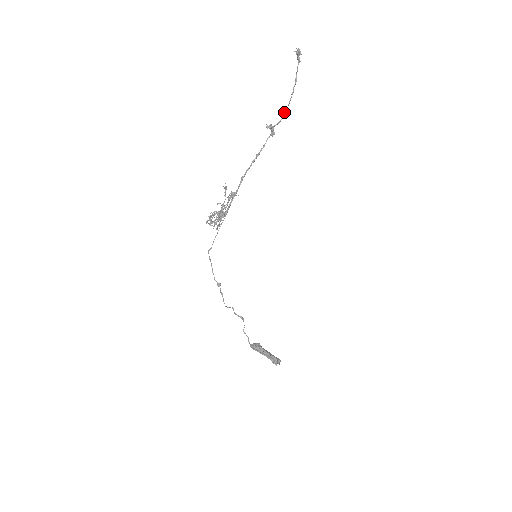
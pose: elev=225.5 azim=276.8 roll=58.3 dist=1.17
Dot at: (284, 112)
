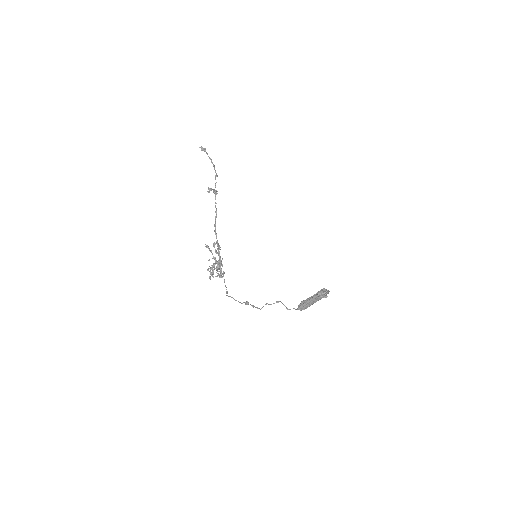
Dot at: (215, 177)
